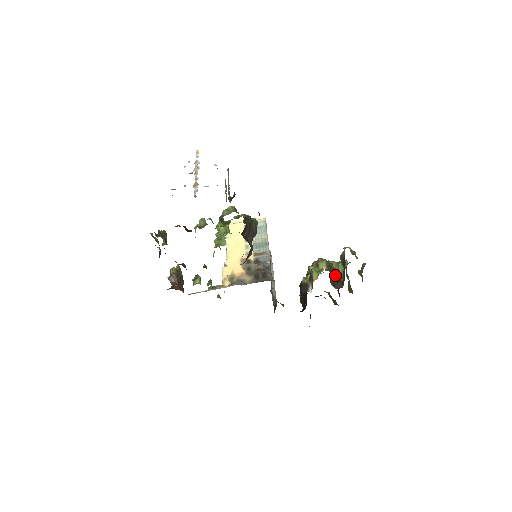
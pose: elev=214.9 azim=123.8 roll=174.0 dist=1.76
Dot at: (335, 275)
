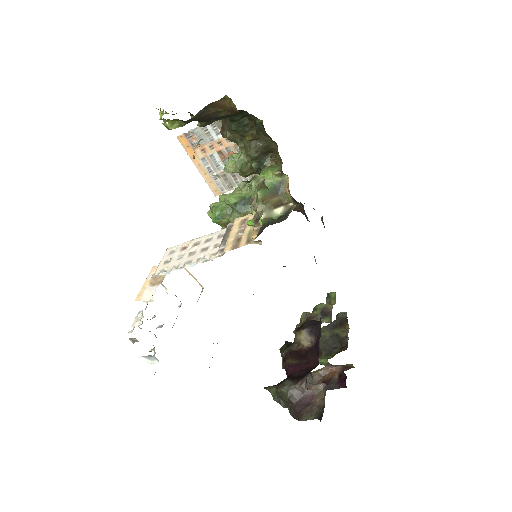
Dot at: occluded
